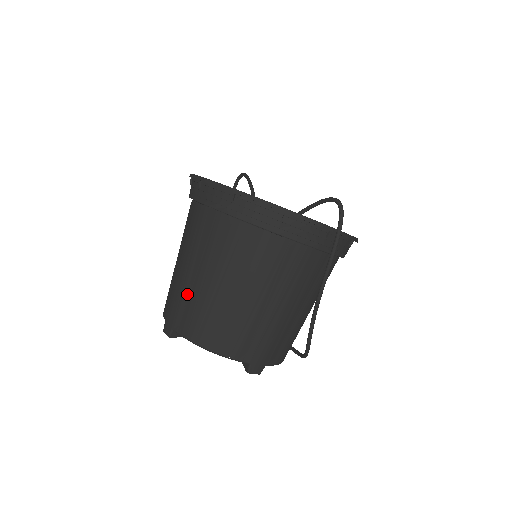
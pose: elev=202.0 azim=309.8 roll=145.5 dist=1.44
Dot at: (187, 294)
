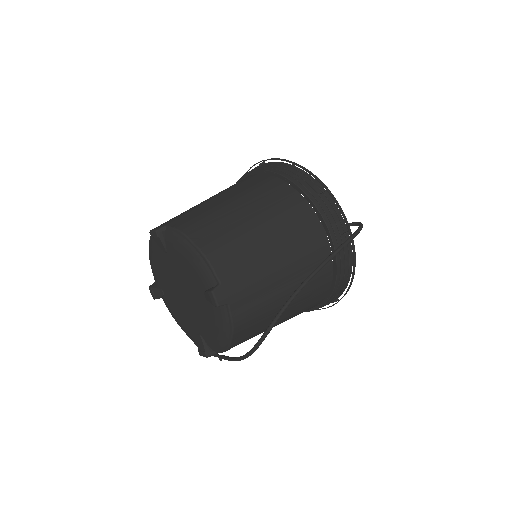
Dot at: (202, 208)
